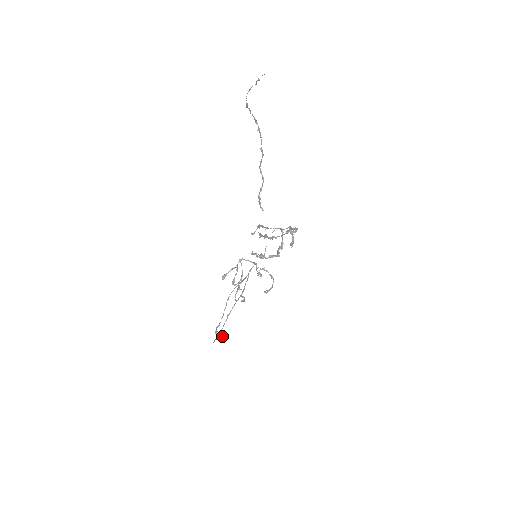
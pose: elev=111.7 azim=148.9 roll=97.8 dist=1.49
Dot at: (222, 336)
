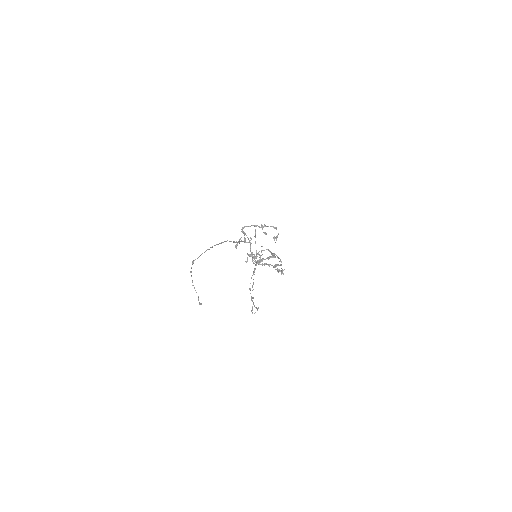
Dot at: occluded
